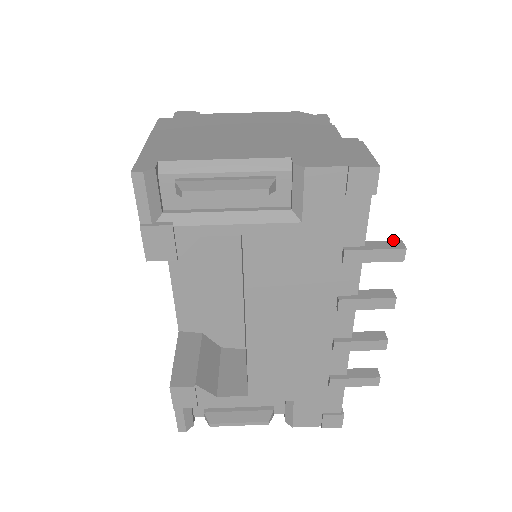
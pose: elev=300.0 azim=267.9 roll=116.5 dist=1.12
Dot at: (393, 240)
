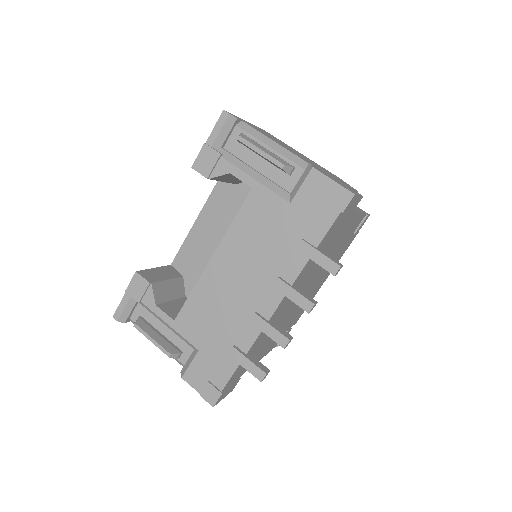
Dot at: occluded
